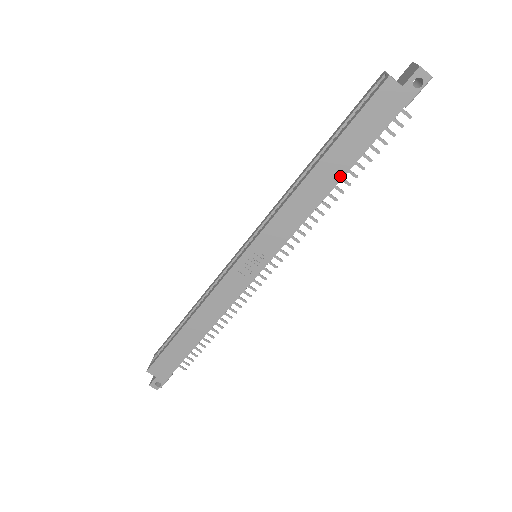
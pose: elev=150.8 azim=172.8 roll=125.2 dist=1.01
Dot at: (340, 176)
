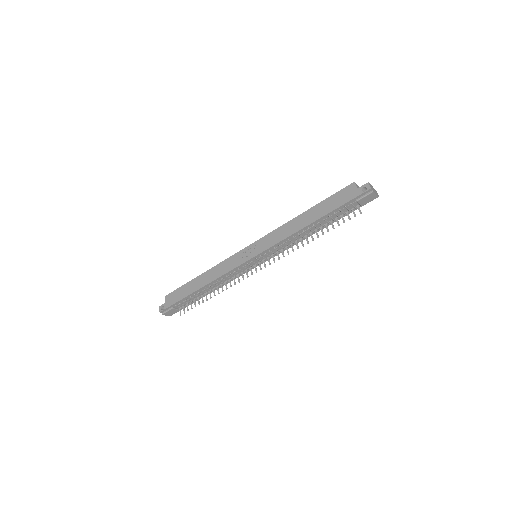
Dot at: (312, 221)
